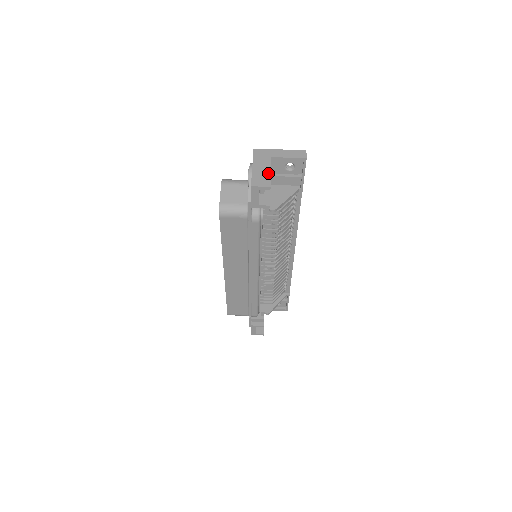
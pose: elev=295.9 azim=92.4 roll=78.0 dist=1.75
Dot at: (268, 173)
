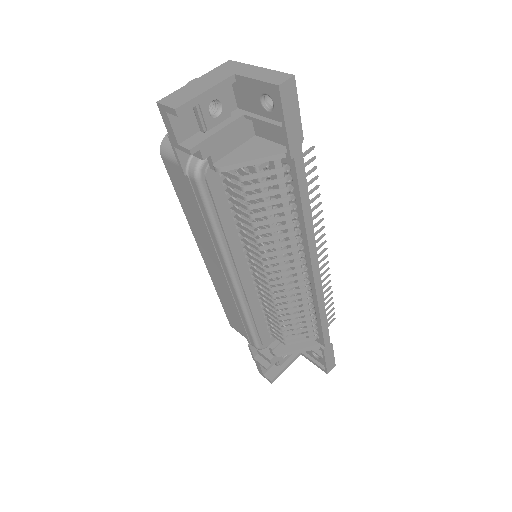
Dot at: (199, 92)
